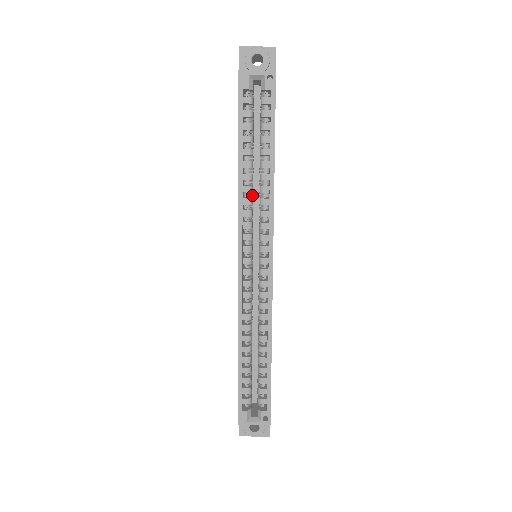
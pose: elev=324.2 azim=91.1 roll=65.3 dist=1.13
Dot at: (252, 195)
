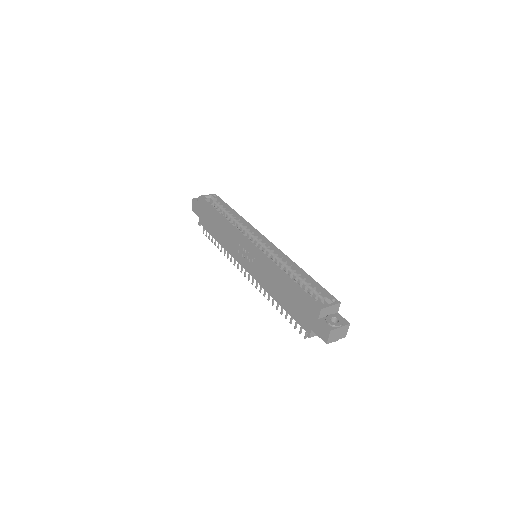
Dot at: occluded
